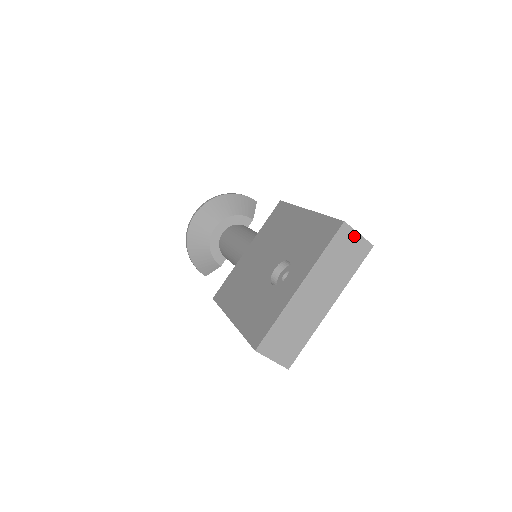
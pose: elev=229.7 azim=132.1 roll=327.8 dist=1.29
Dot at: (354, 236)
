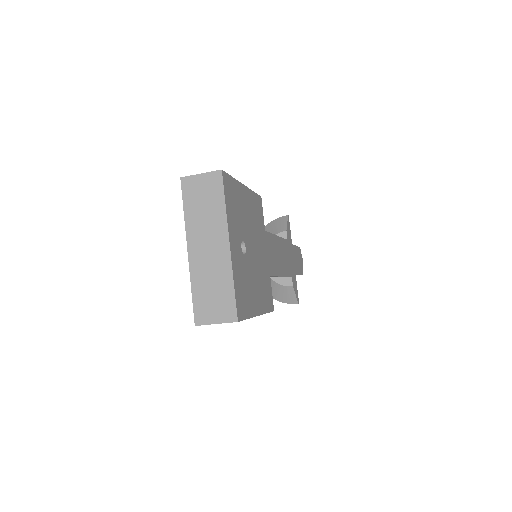
Dot at: (198, 179)
